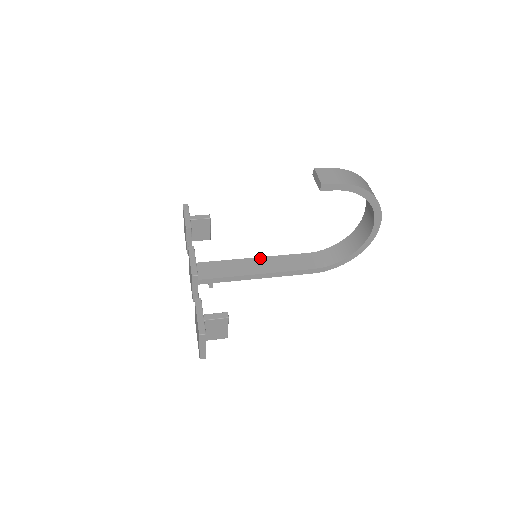
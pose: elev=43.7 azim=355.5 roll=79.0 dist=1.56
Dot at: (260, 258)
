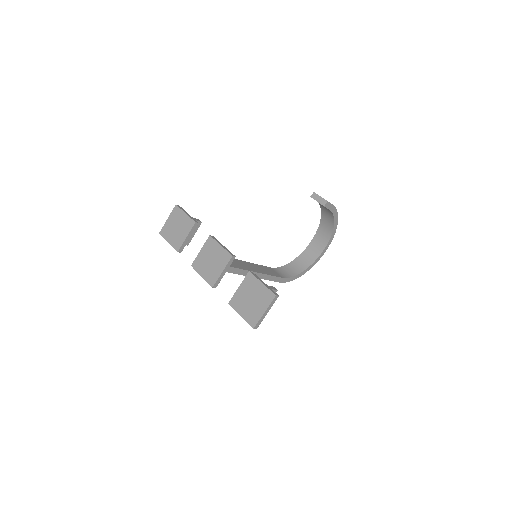
Dot at: (248, 262)
